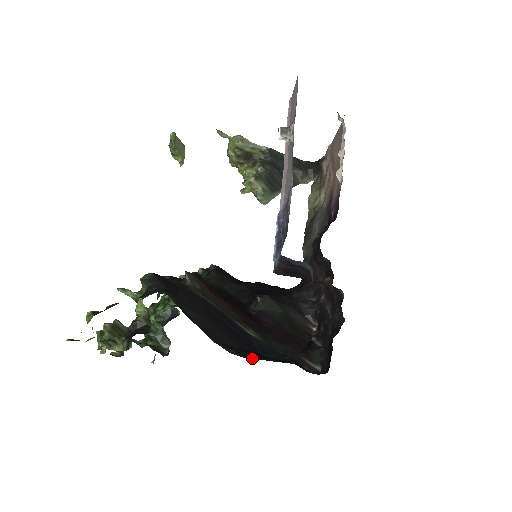
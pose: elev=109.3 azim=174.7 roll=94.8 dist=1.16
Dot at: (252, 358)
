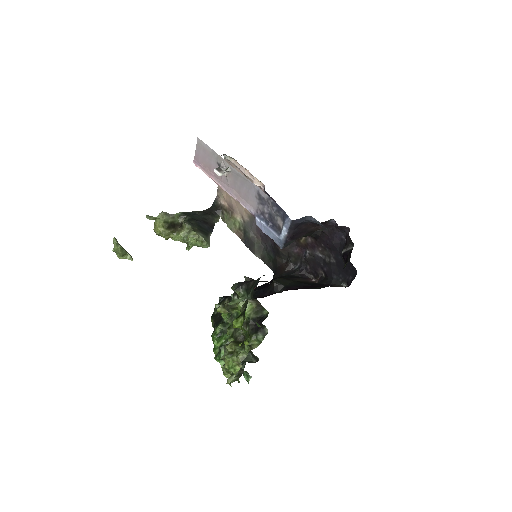
Dot at: occluded
